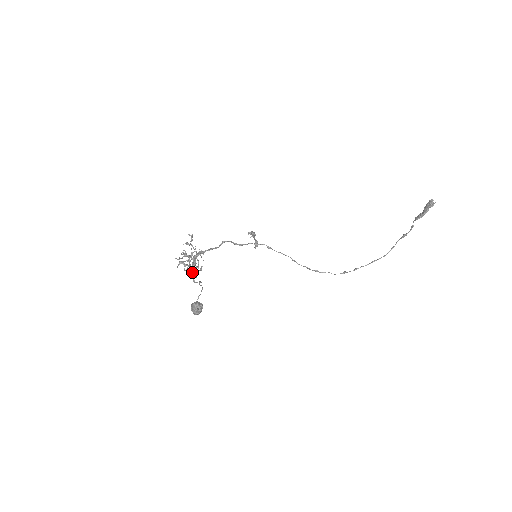
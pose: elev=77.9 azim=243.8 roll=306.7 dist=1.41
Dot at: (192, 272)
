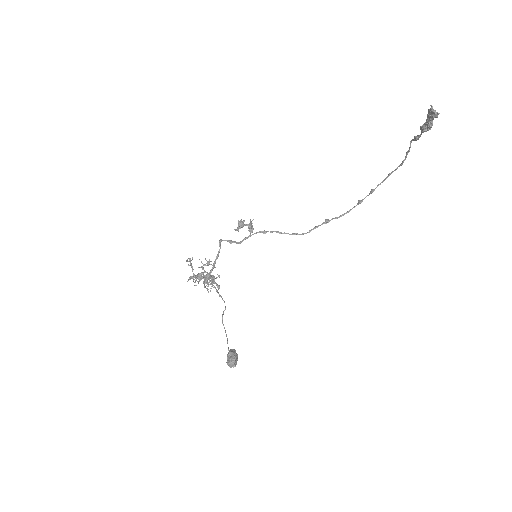
Dot at: (214, 283)
